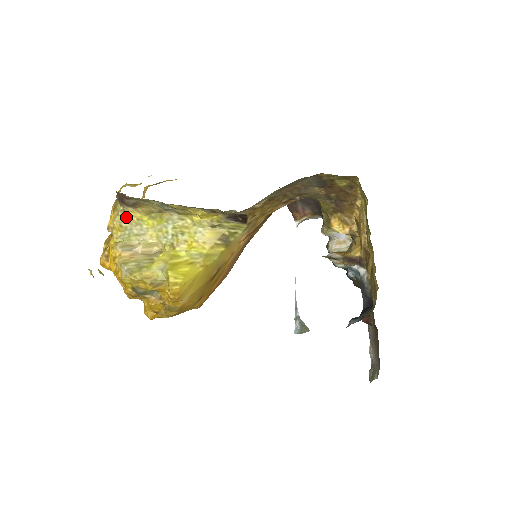
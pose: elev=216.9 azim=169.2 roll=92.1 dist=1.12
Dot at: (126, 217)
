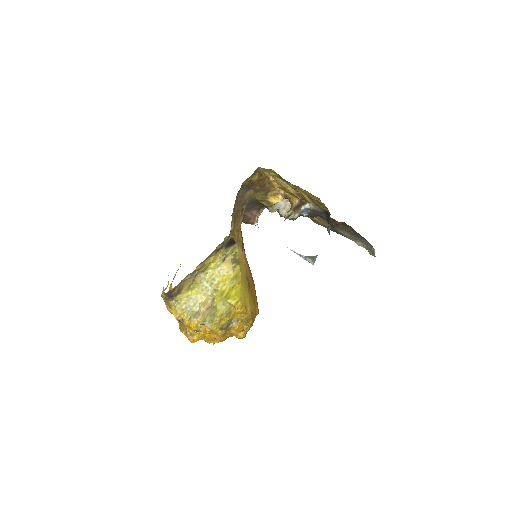
Dot at: (180, 303)
